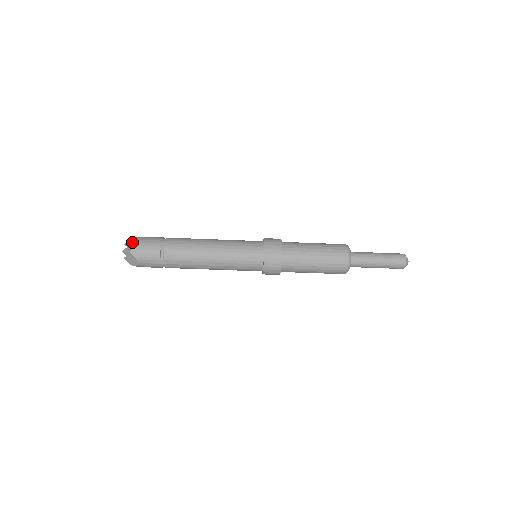
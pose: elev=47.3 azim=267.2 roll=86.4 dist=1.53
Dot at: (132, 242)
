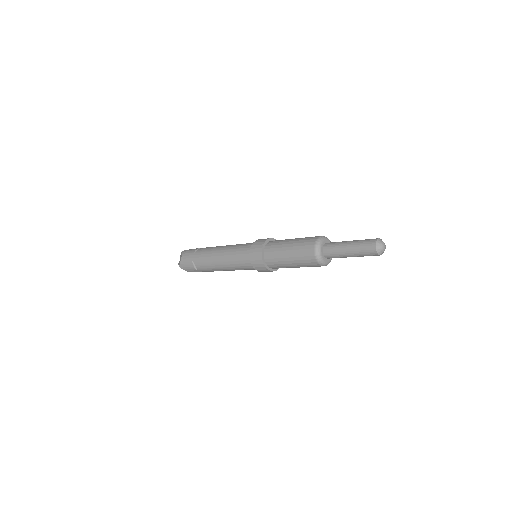
Dot at: (180, 257)
